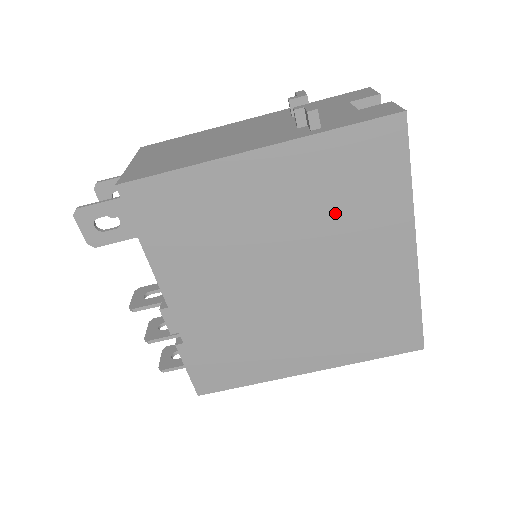
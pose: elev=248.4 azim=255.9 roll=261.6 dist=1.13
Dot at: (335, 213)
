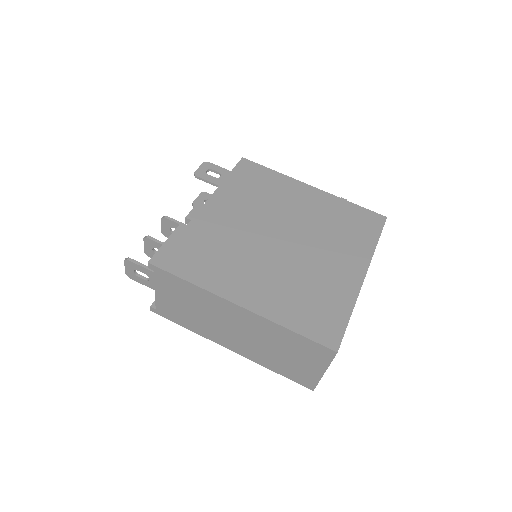
Dot at: (330, 230)
